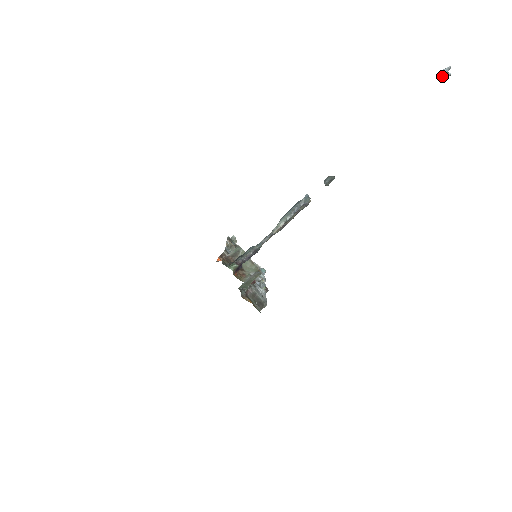
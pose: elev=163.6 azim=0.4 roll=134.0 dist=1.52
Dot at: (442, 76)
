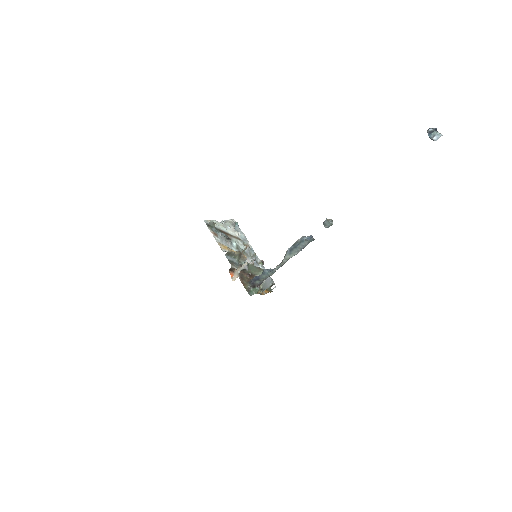
Dot at: occluded
